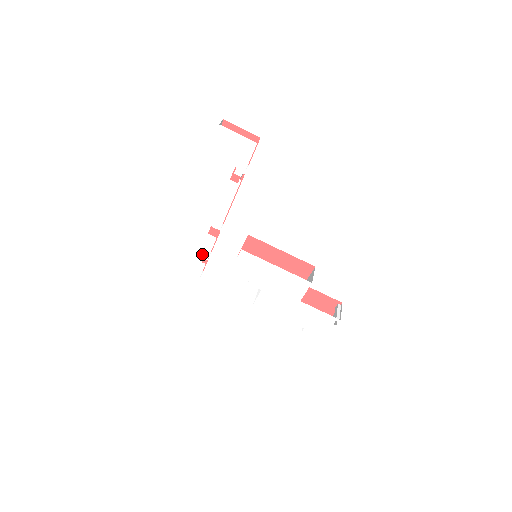
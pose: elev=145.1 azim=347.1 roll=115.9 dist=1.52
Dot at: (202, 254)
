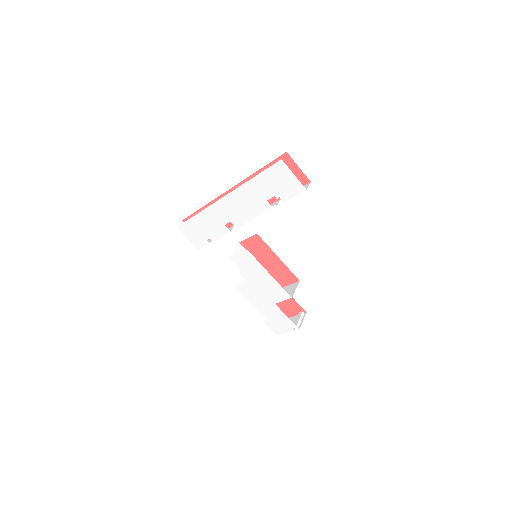
Dot at: (211, 235)
